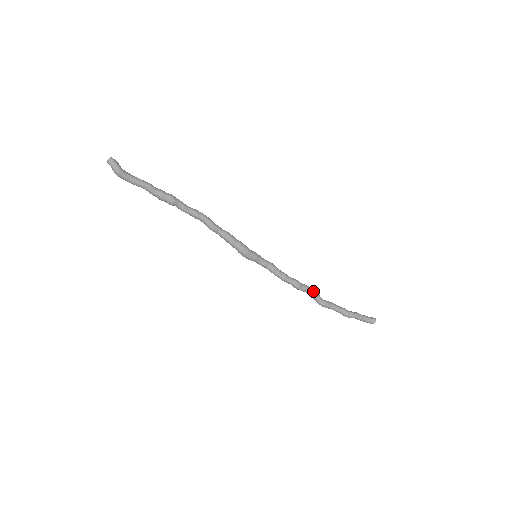
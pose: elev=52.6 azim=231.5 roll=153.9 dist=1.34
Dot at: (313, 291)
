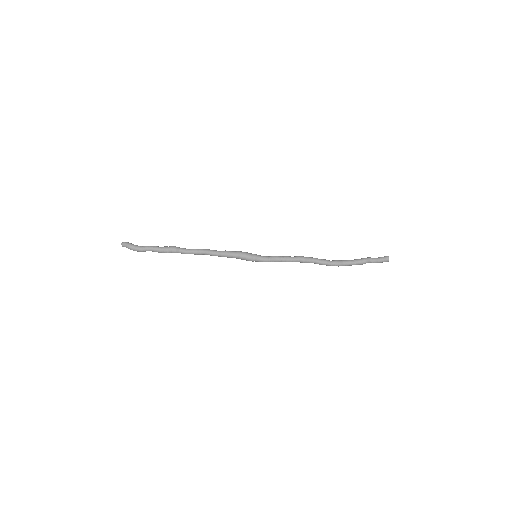
Dot at: (318, 259)
